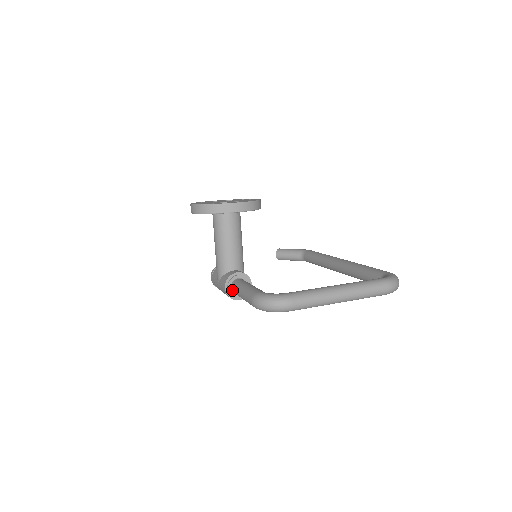
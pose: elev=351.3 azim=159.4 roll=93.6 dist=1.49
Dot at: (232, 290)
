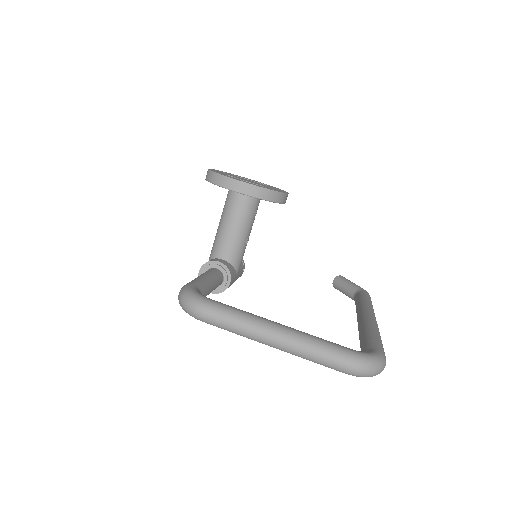
Dot at: occluded
